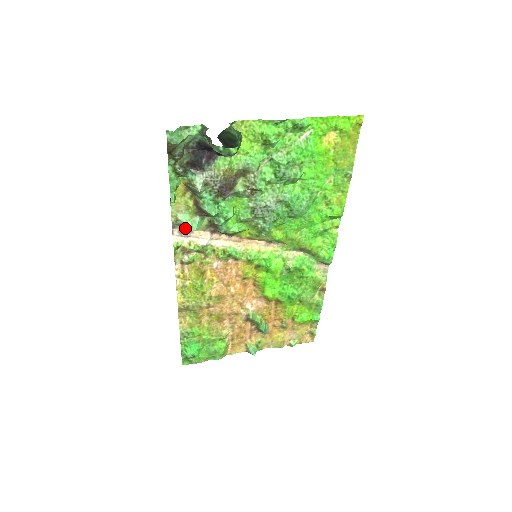
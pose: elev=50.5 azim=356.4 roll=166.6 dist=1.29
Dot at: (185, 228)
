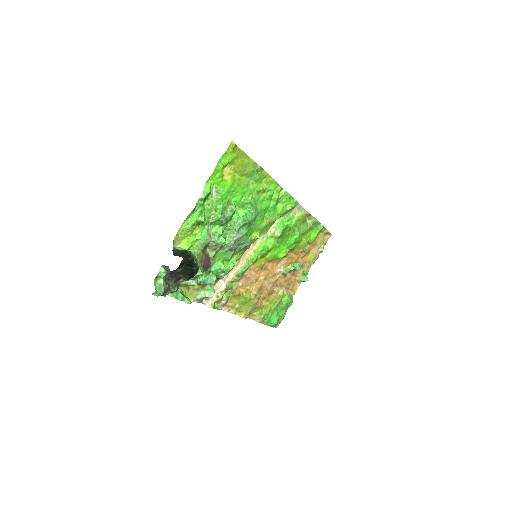
Dot at: occluded
